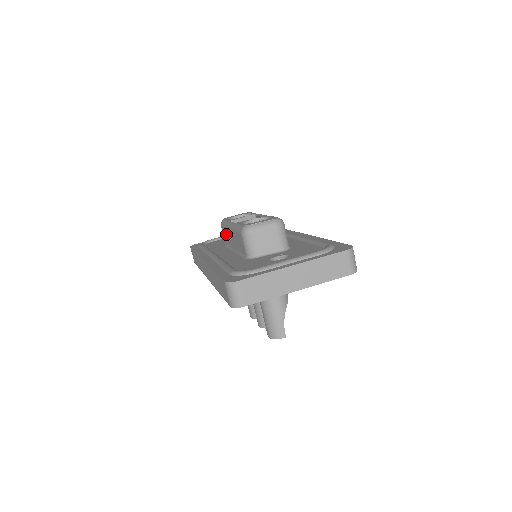
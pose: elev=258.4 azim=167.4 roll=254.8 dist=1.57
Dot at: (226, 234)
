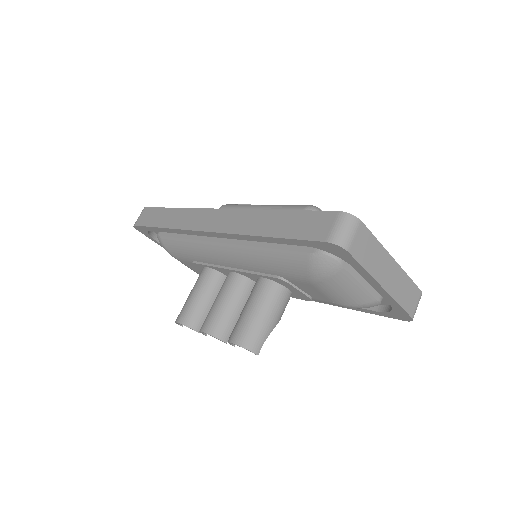
Dot at: occluded
